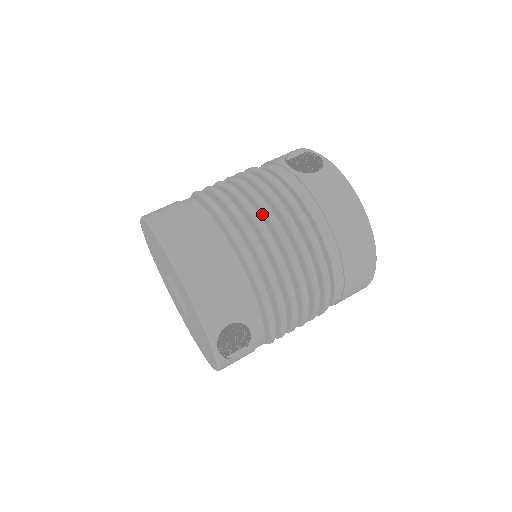
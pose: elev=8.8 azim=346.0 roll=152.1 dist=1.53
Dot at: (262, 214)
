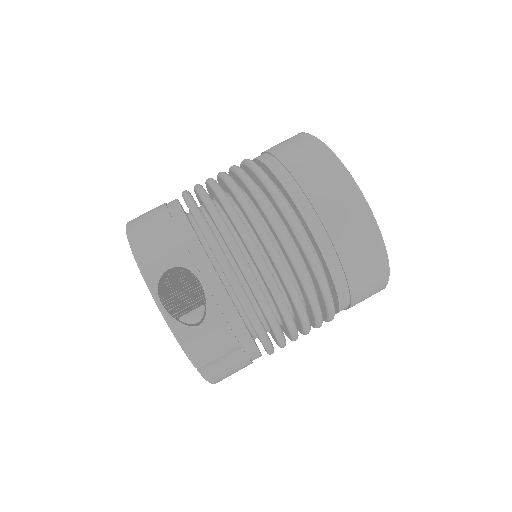
Dot at: (222, 183)
